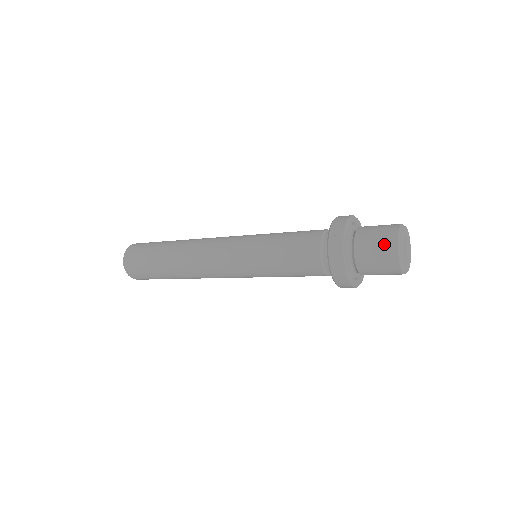
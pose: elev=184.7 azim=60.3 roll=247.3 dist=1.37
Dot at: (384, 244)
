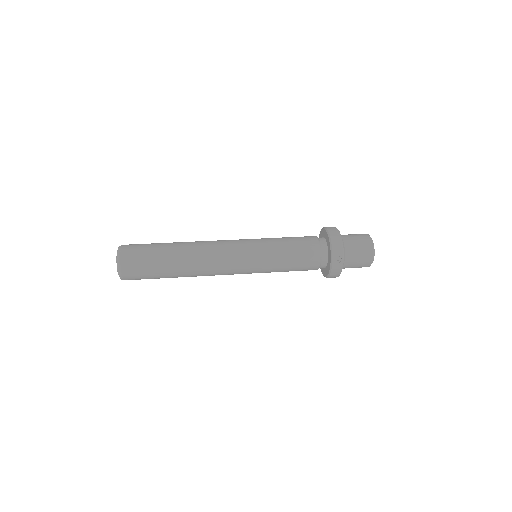
Dot at: (364, 259)
